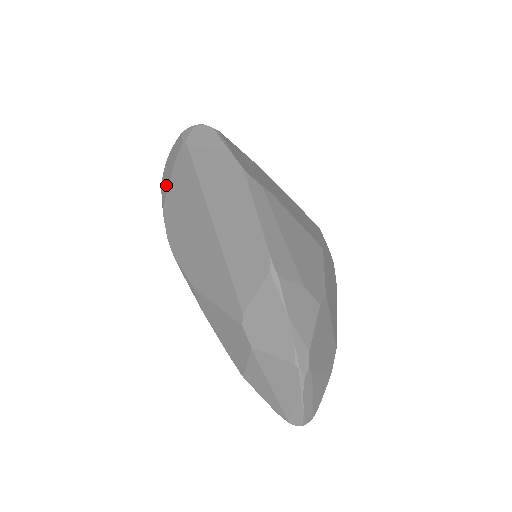
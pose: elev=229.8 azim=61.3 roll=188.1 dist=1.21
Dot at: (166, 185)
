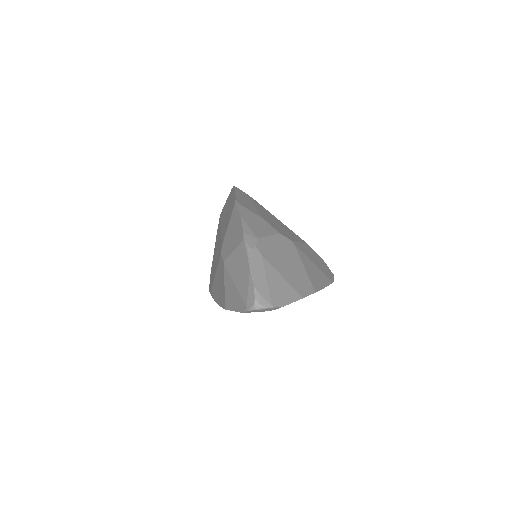
Dot at: occluded
